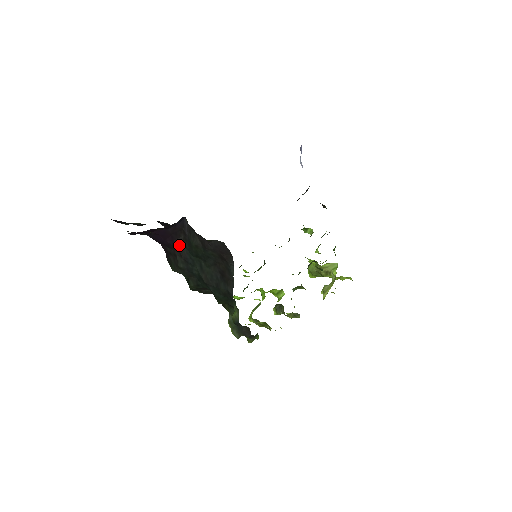
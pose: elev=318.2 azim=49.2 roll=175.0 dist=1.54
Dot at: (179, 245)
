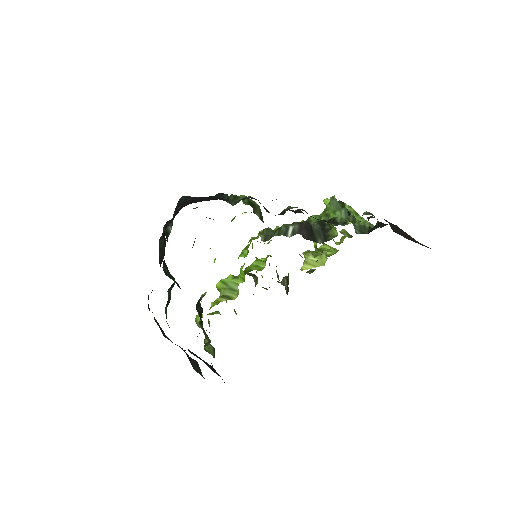
Dot at: occluded
